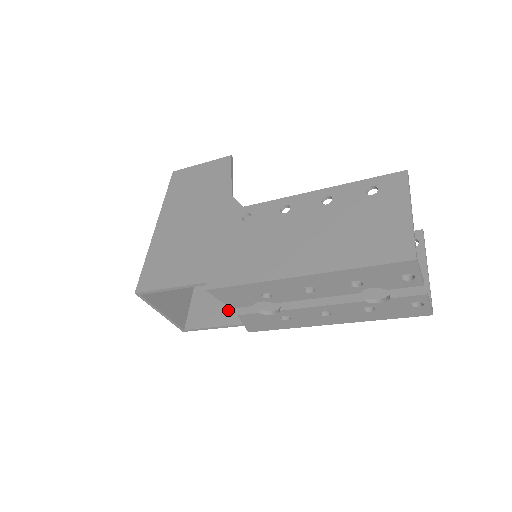
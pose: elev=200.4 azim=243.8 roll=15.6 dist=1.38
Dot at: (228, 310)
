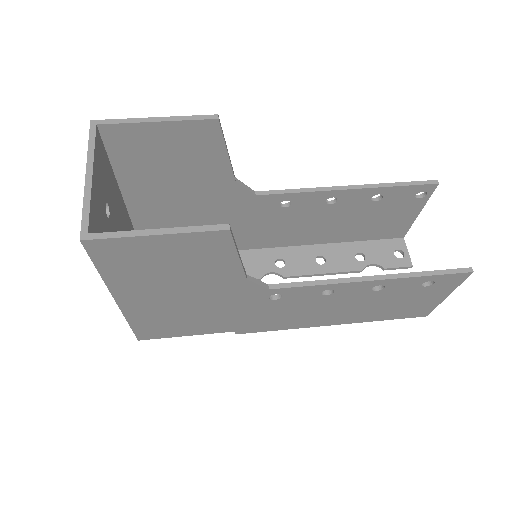
Dot at: occluded
